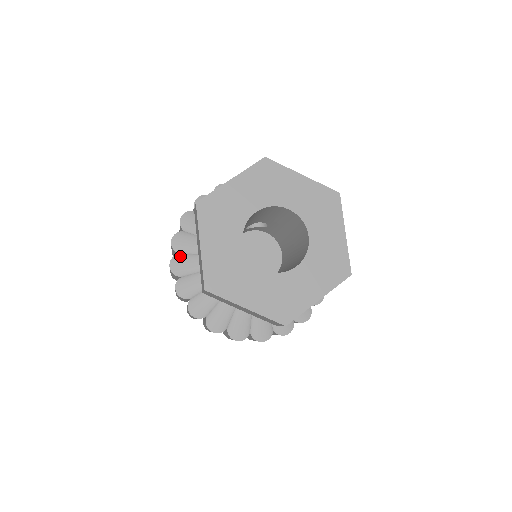
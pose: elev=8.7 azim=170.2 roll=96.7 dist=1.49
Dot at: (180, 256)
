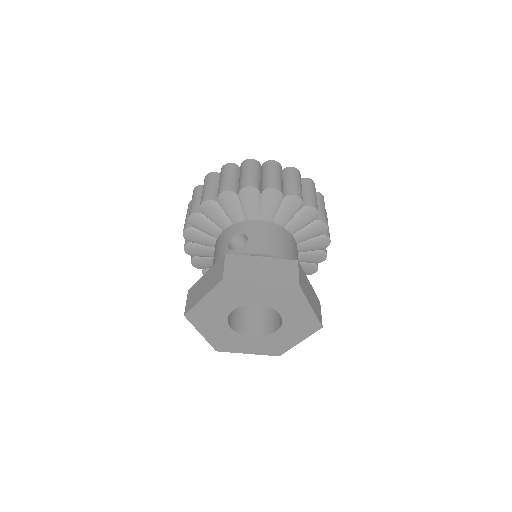
Dot at: (196, 259)
